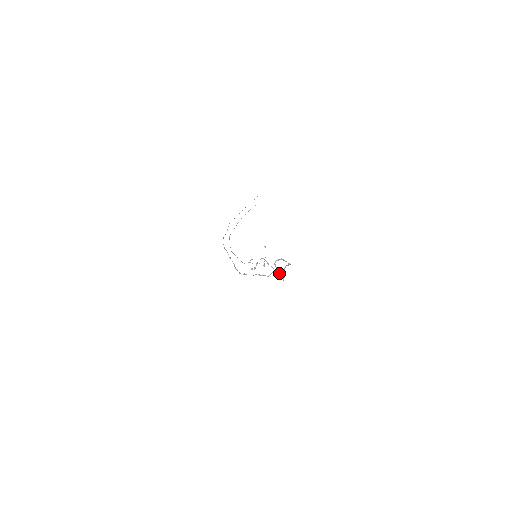
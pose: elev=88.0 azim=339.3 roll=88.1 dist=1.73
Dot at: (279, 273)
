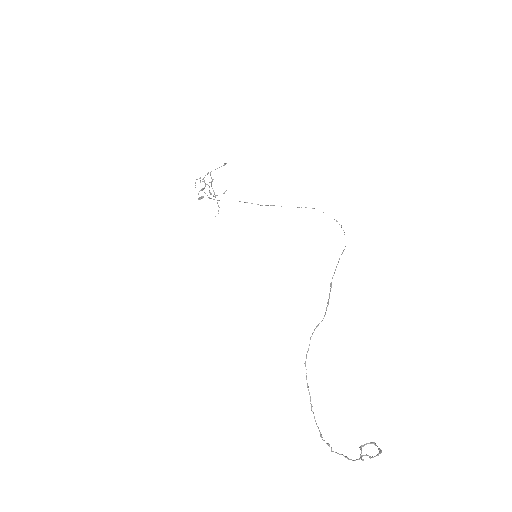
Dot at: (218, 205)
